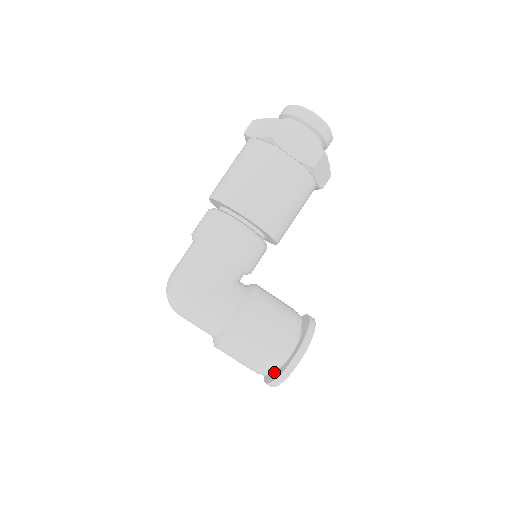
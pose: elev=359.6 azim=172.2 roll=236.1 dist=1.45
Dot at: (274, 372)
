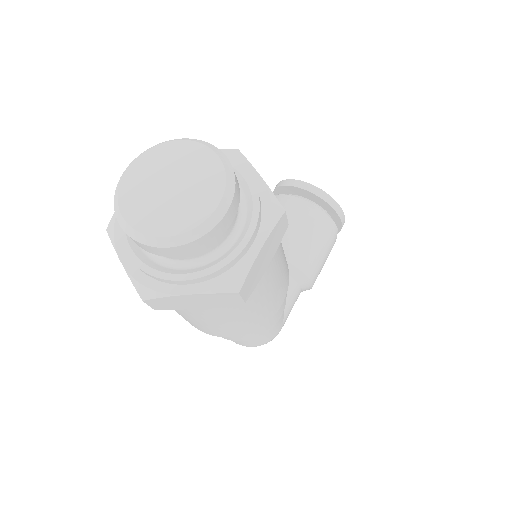
Dot at: occluded
